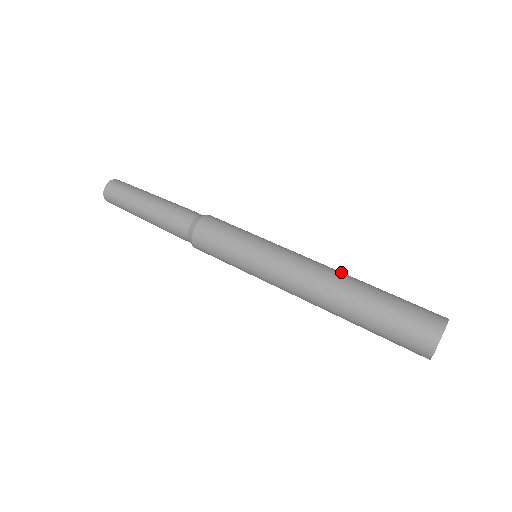
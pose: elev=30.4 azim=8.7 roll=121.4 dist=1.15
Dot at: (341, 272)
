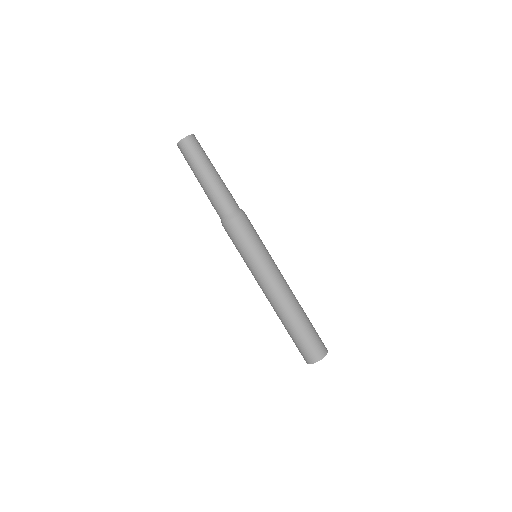
Dot at: occluded
